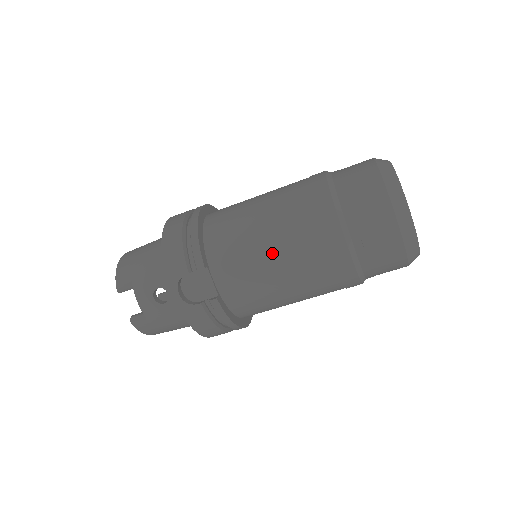
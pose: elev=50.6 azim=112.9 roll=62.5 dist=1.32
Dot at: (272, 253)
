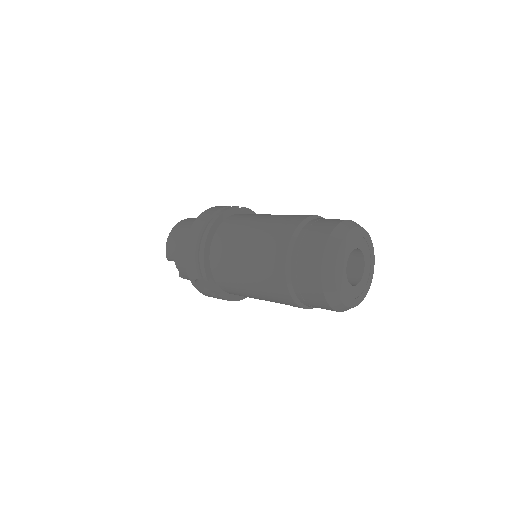
Dot at: (248, 286)
